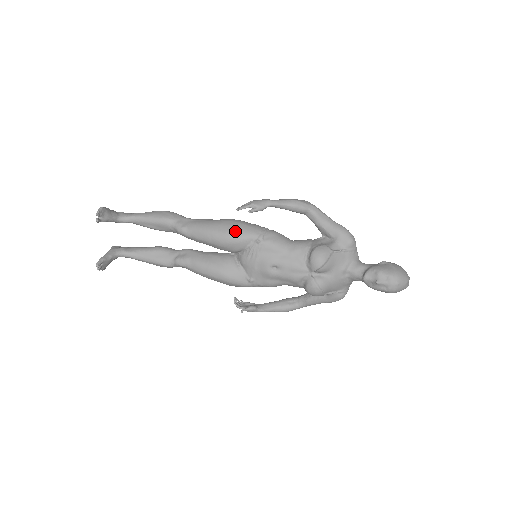
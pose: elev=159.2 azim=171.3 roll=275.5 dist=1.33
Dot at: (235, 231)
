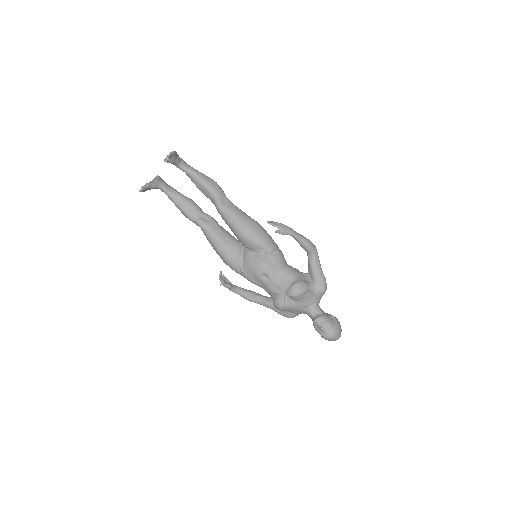
Dot at: (256, 235)
